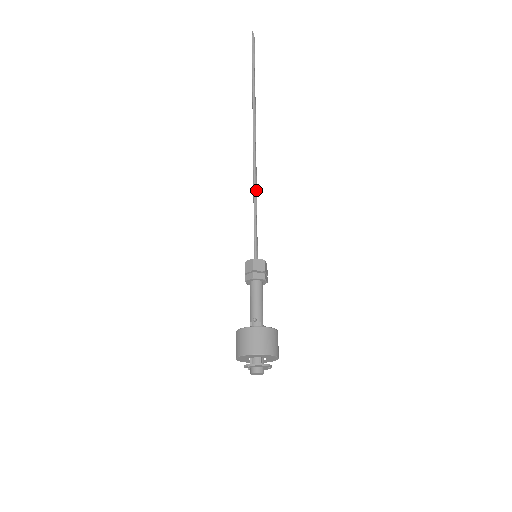
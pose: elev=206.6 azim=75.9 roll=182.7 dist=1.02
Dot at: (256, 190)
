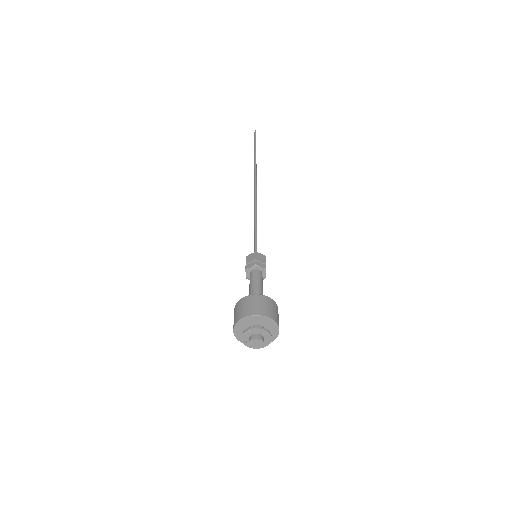
Dot at: (256, 215)
